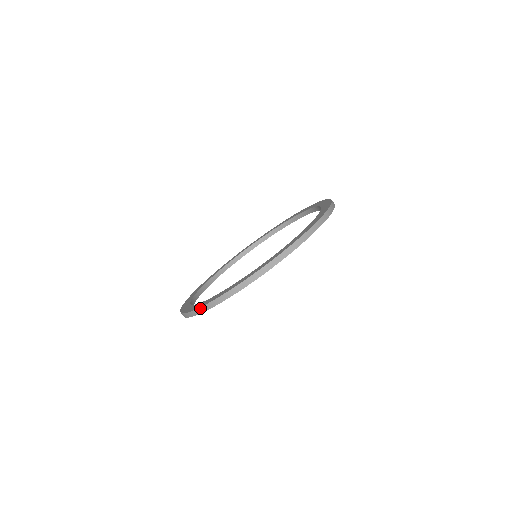
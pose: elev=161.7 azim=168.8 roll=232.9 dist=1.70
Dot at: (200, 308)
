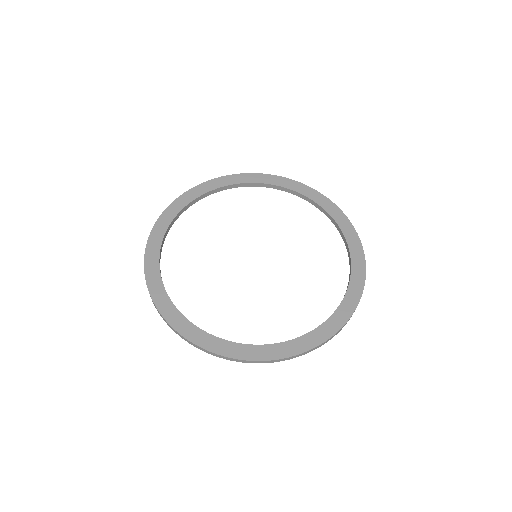
Dot at: (246, 361)
